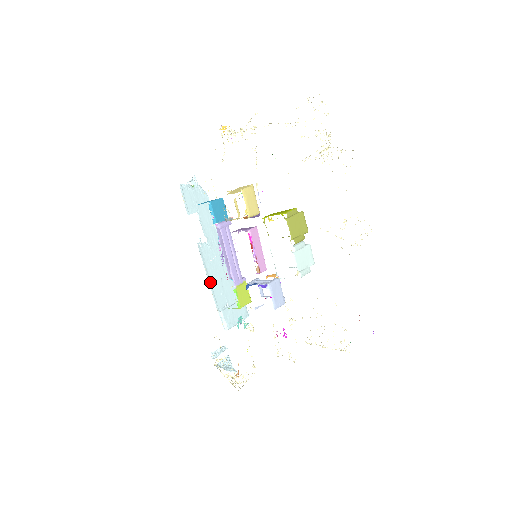
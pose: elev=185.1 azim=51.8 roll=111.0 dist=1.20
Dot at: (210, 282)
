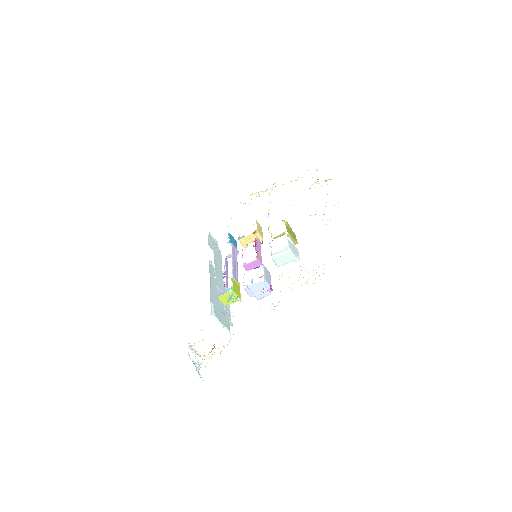
Dot at: (210, 283)
